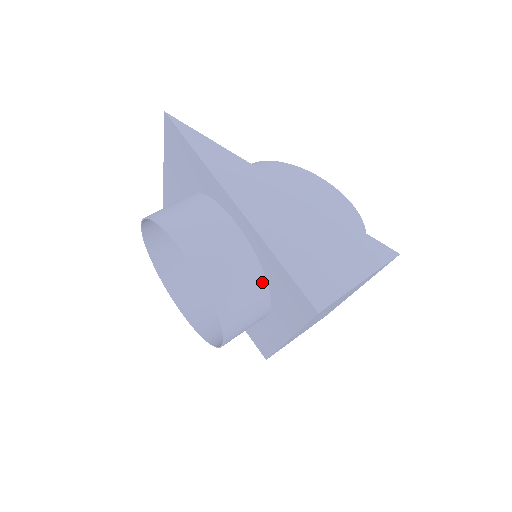
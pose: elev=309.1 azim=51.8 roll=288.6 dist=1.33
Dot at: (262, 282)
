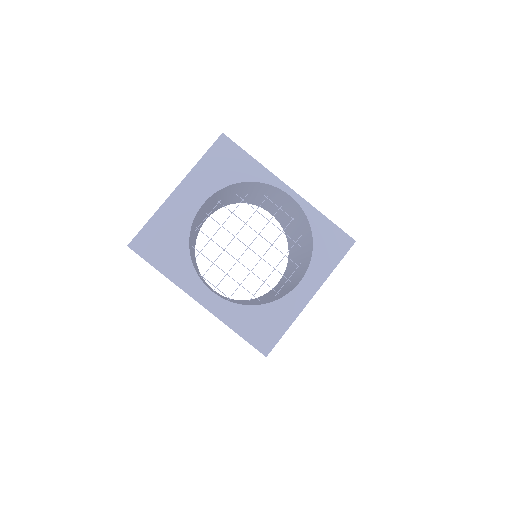
Dot at: occluded
